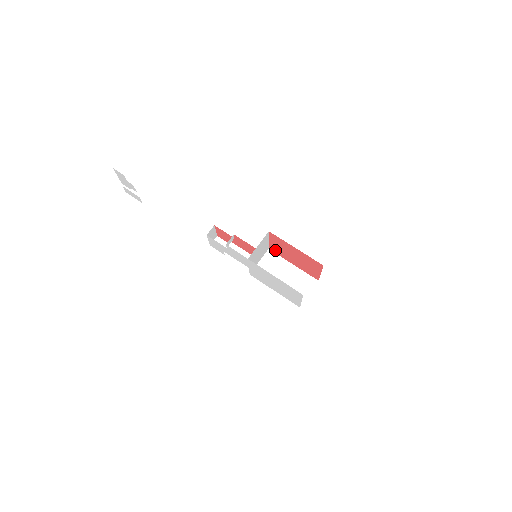
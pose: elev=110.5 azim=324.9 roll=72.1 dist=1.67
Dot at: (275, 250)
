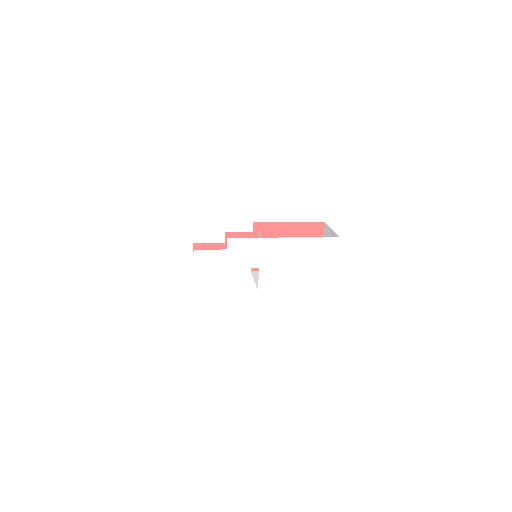
Dot at: occluded
